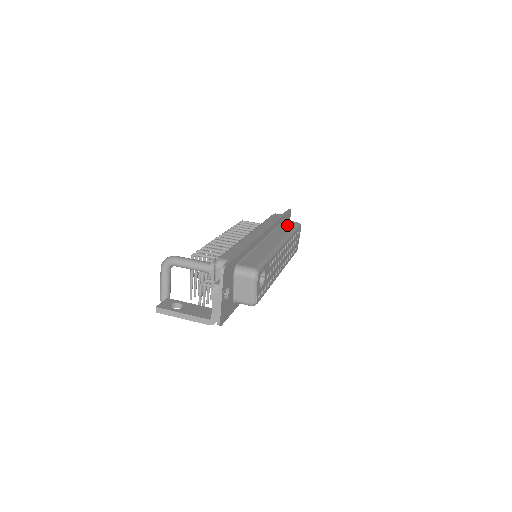
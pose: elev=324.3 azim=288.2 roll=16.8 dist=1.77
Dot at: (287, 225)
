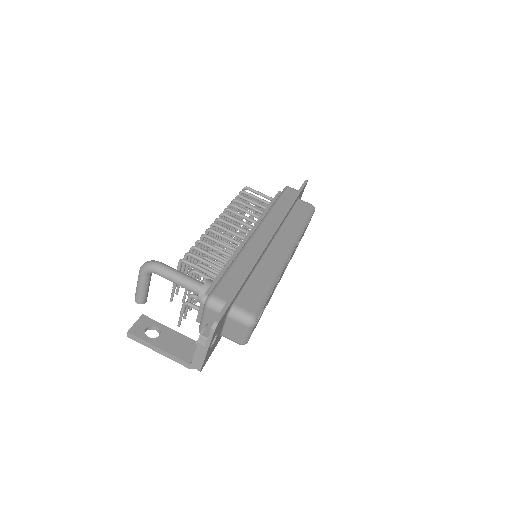
Dot at: (300, 212)
